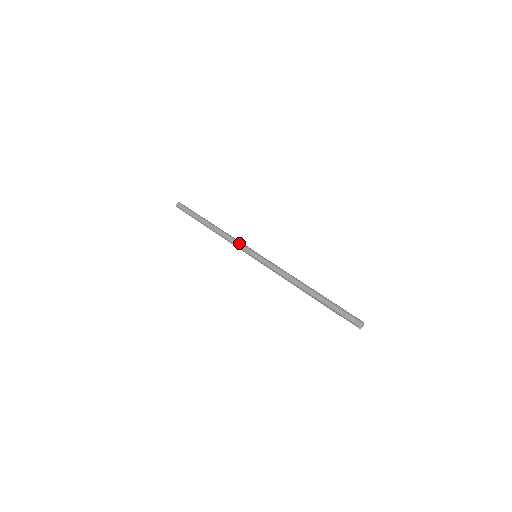
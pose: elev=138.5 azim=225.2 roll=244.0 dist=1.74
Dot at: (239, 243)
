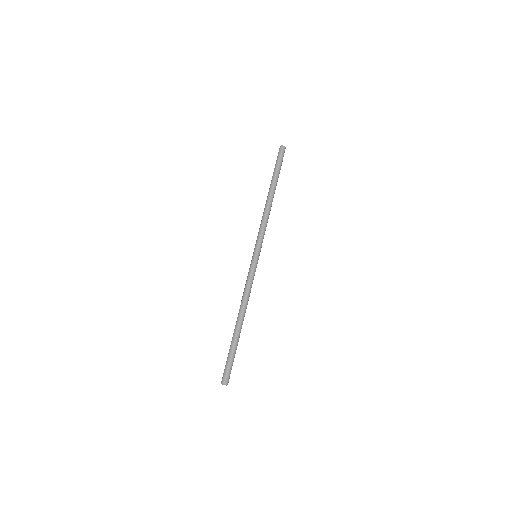
Dot at: (261, 233)
